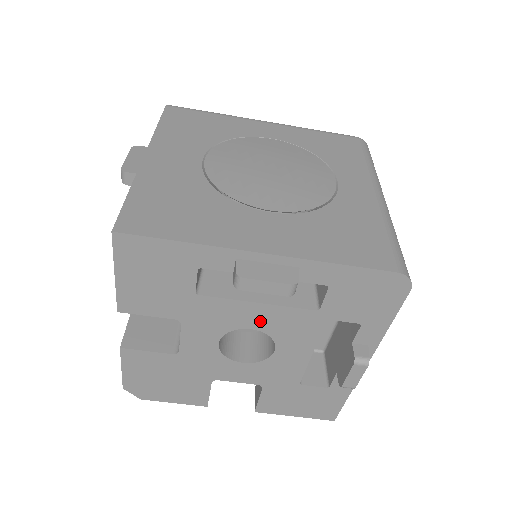
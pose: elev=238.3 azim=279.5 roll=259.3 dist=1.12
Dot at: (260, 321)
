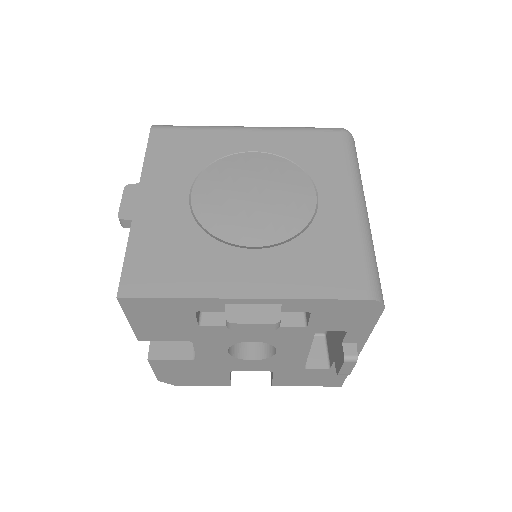
Dot at: (258, 336)
